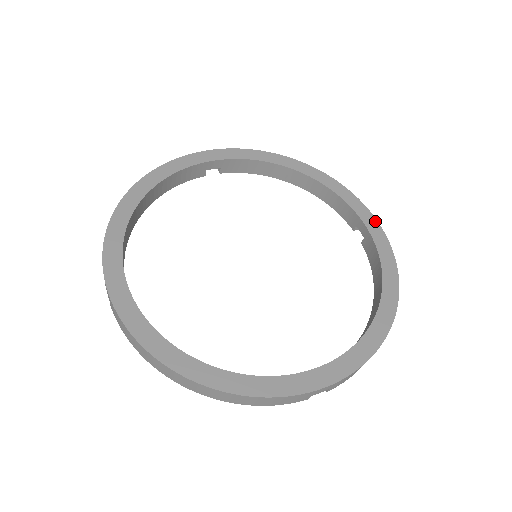
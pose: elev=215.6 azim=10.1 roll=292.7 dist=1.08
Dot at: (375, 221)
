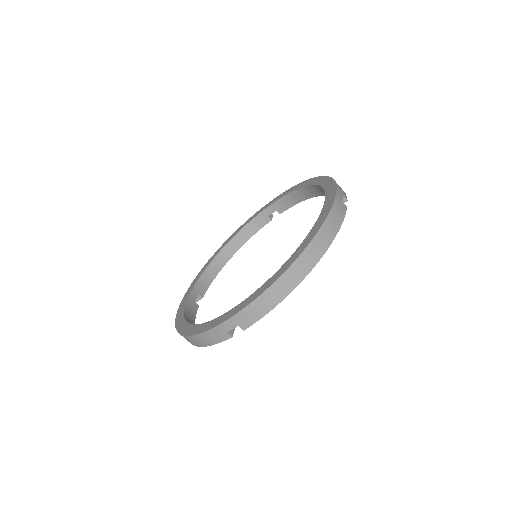
Dot at: (268, 204)
